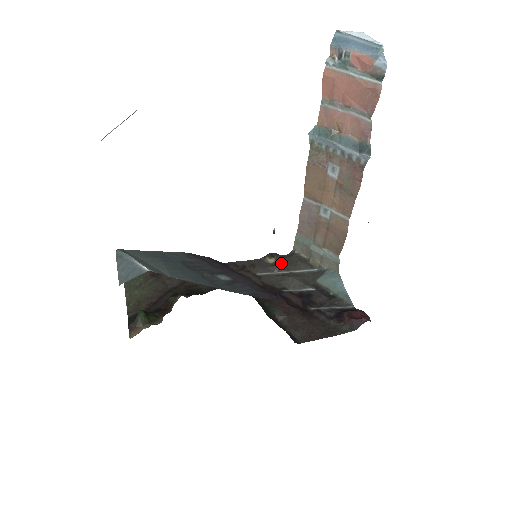
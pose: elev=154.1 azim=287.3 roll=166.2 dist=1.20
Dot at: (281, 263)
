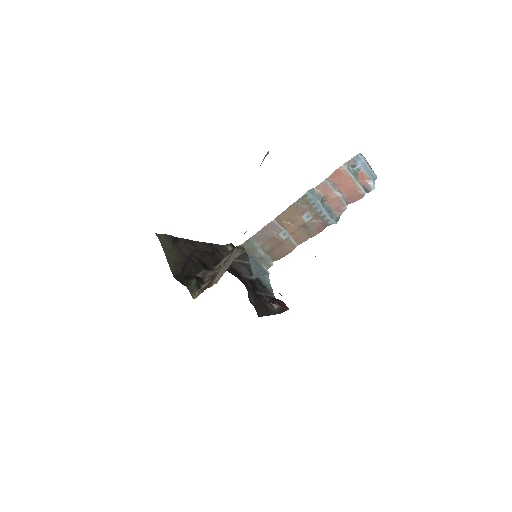
Dot at: occluded
